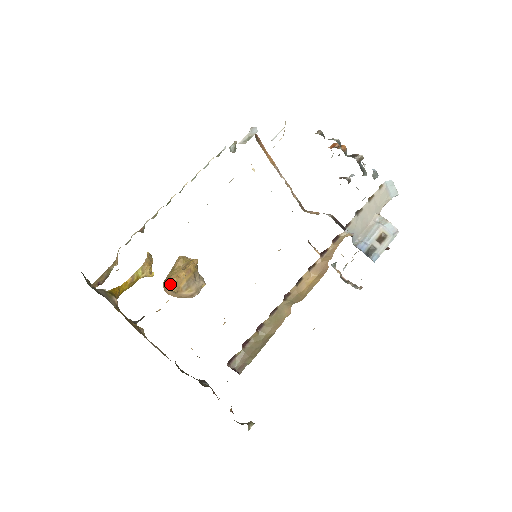
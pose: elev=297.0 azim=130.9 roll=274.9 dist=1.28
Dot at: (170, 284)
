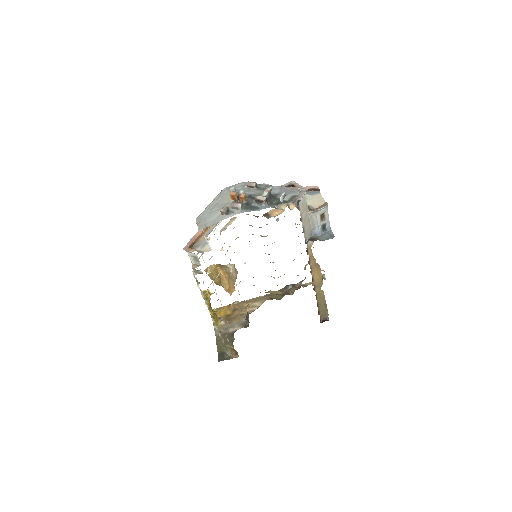
Dot at: (230, 293)
